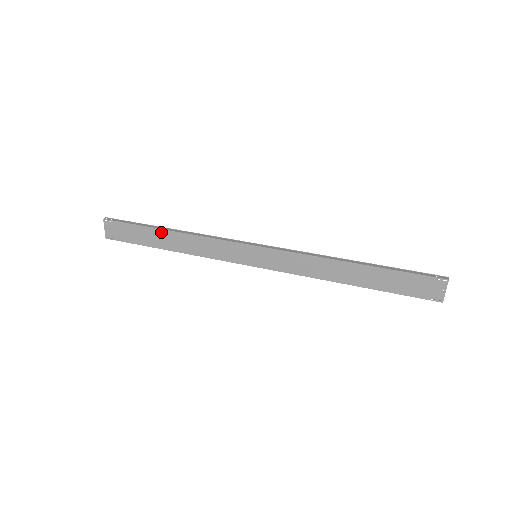
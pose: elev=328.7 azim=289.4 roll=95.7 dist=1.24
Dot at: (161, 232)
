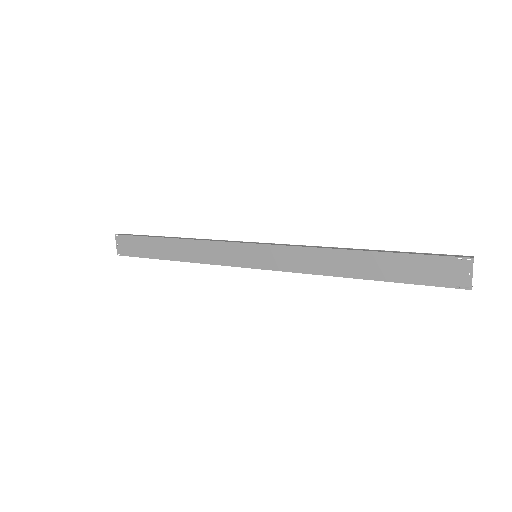
Dot at: (165, 241)
